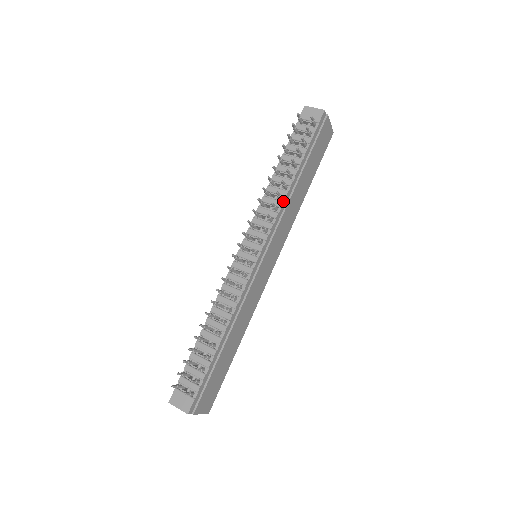
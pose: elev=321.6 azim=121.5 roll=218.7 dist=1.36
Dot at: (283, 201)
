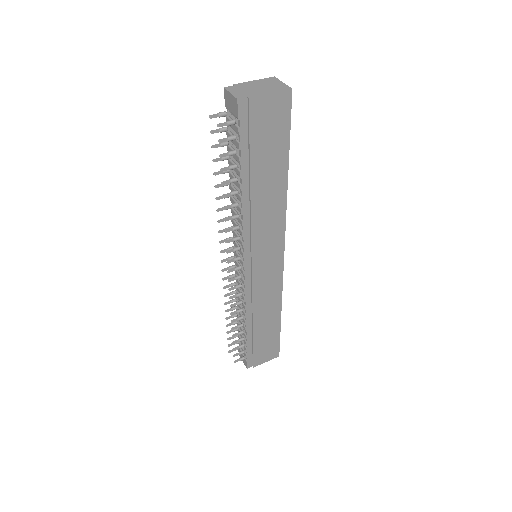
Dot at: (242, 219)
